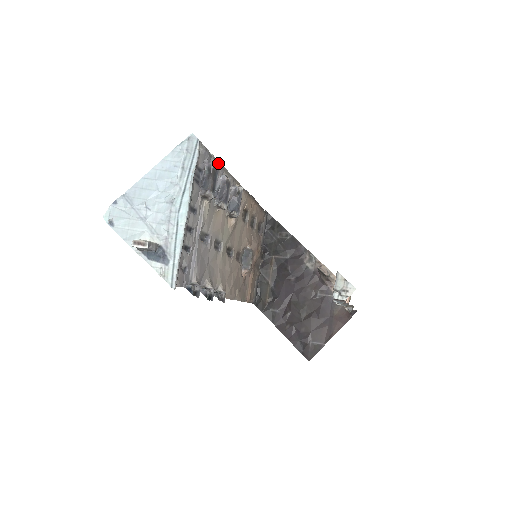
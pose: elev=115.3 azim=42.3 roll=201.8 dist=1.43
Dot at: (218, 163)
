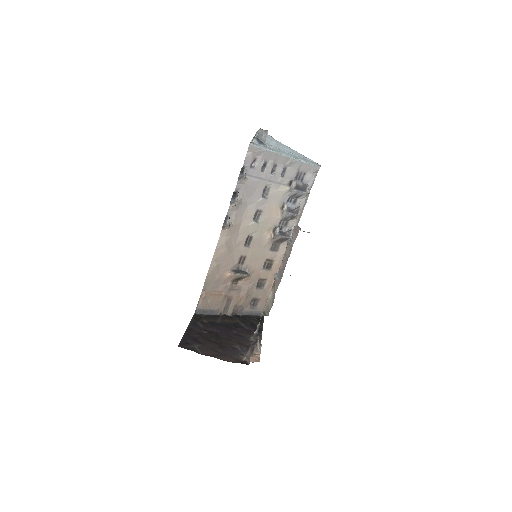
Dot at: (305, 202)
